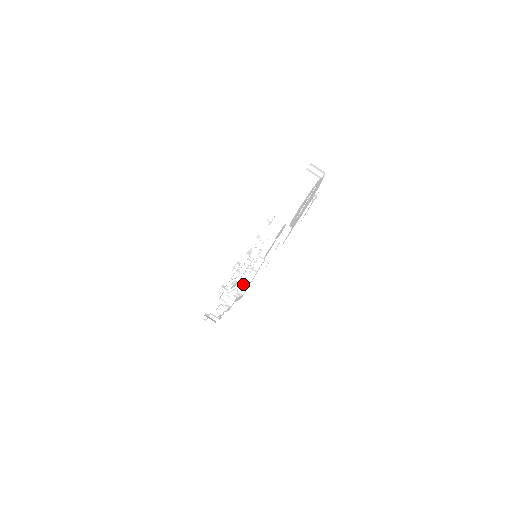
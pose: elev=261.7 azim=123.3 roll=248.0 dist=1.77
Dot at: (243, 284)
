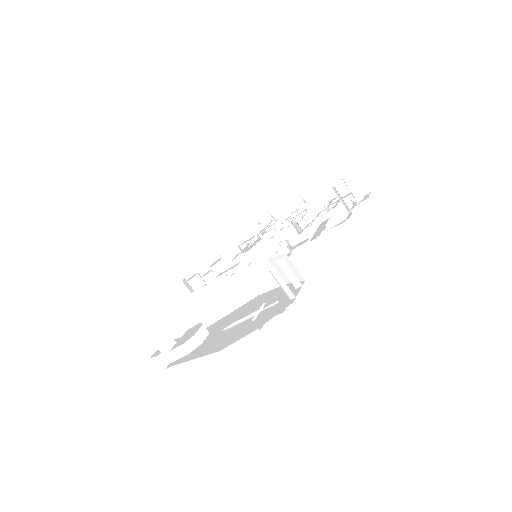
Dot at: occluded
